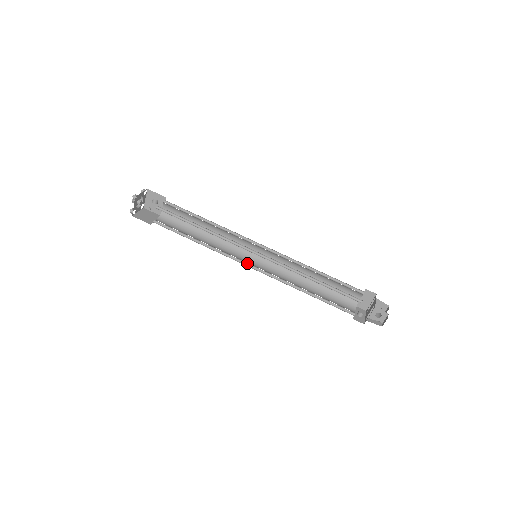
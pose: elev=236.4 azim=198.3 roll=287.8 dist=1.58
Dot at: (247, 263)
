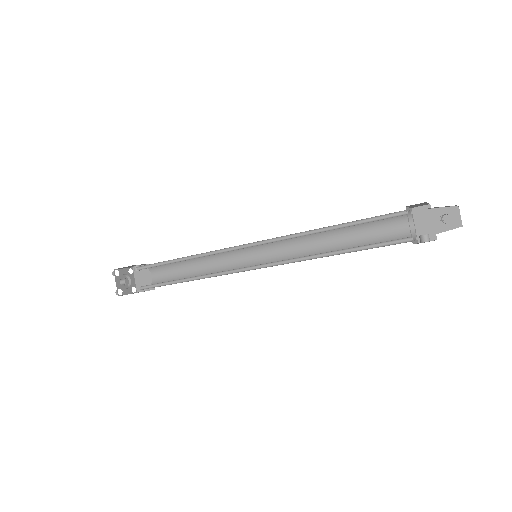
Dot at: (248, 268)
